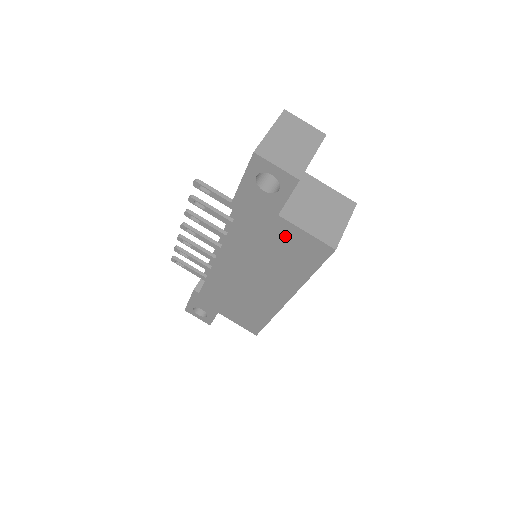
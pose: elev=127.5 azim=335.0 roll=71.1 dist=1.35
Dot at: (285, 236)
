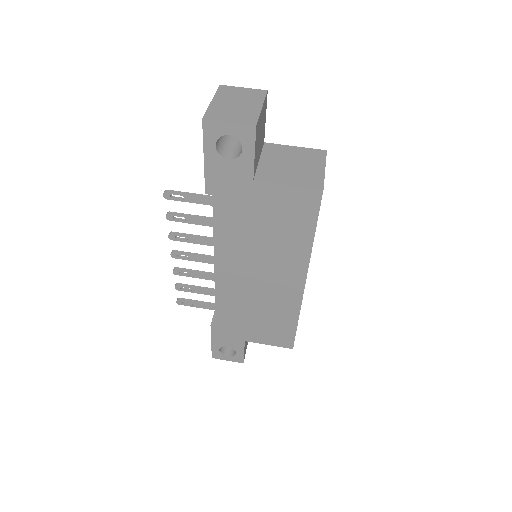
Dot at: (270, 202)
